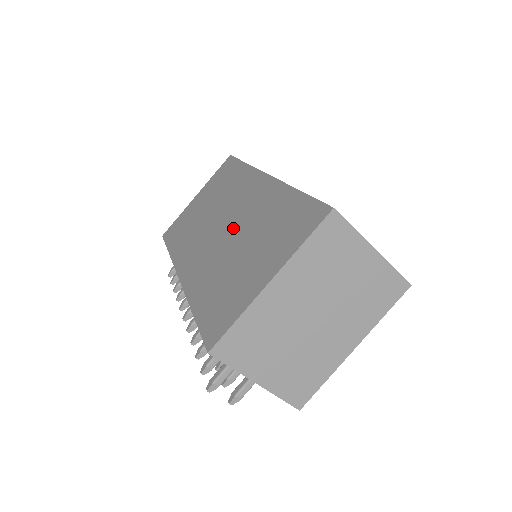
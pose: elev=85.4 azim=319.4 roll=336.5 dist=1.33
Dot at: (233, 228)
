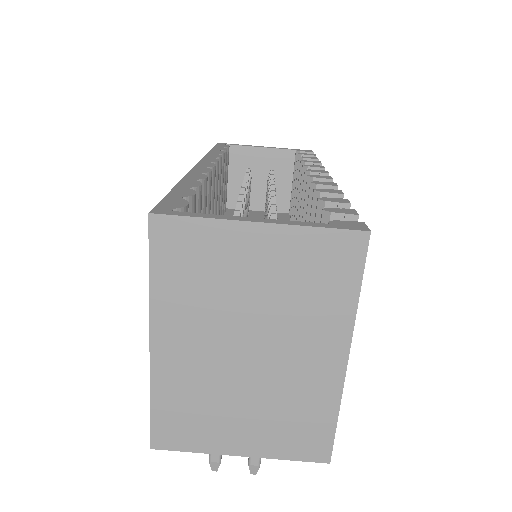
Dot at: occluded
